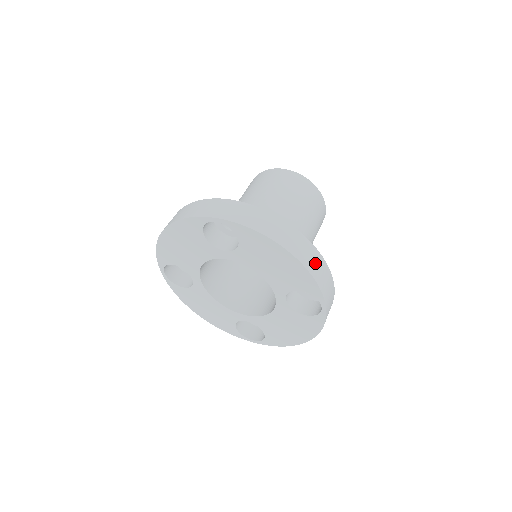
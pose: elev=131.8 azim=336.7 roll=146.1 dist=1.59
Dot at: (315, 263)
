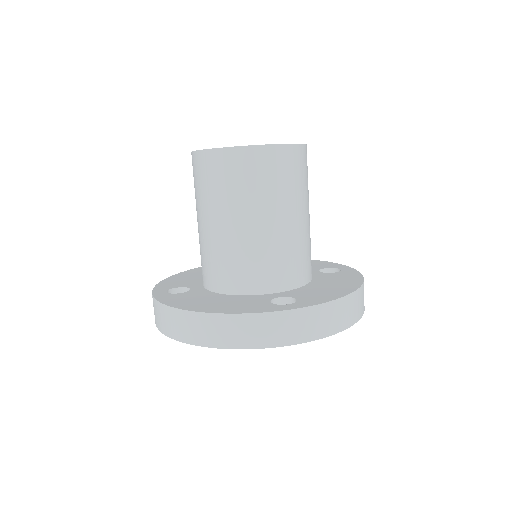
Dot at: occluded
